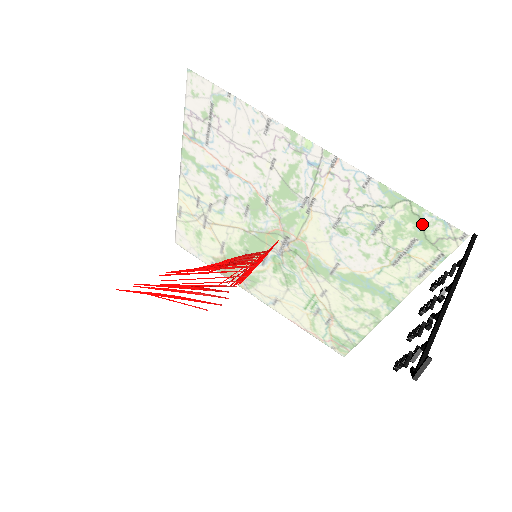
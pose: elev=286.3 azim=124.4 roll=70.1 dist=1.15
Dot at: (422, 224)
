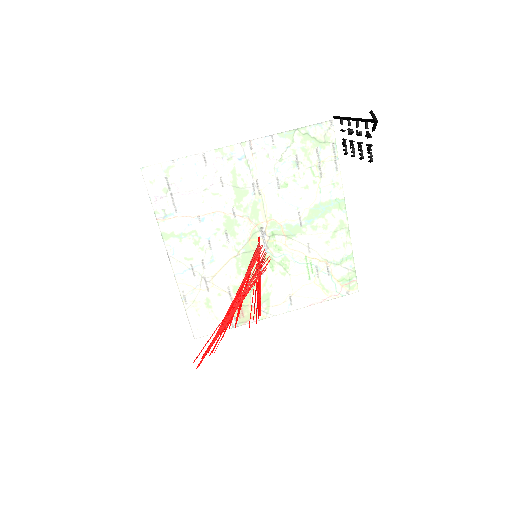
Dot at: (312, 136)
